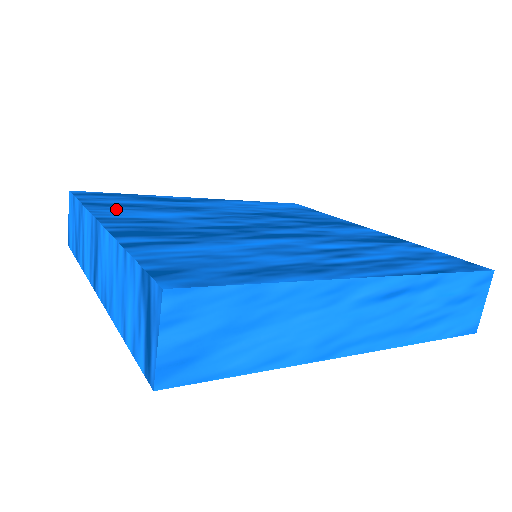
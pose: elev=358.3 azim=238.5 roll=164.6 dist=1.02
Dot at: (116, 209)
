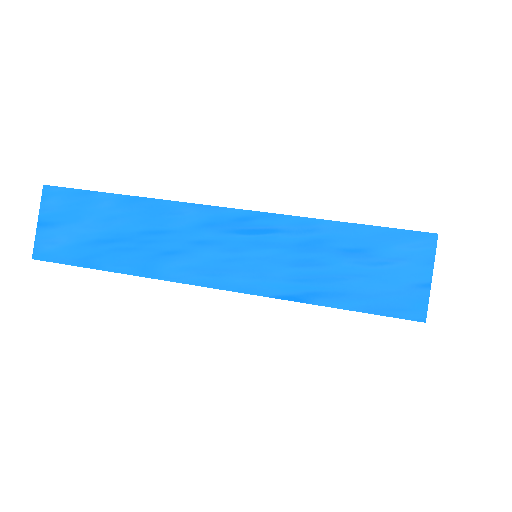
Dot at: occluded
